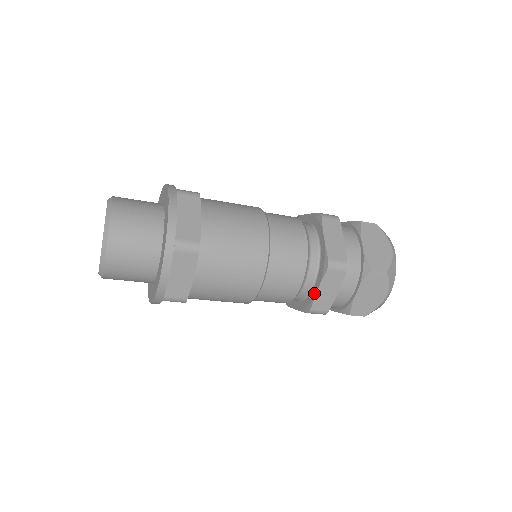
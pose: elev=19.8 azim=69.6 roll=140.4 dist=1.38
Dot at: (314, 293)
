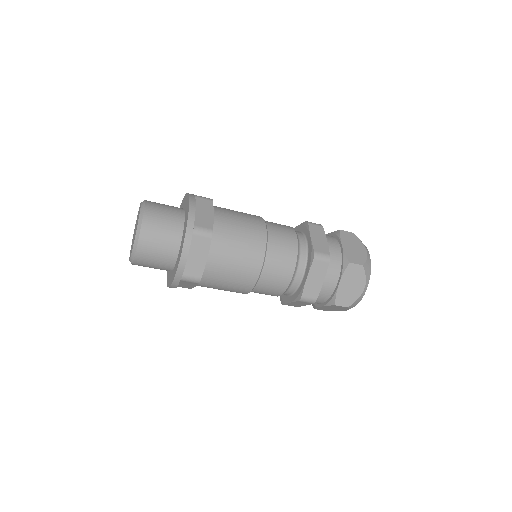
Dot at: (304, 282)
